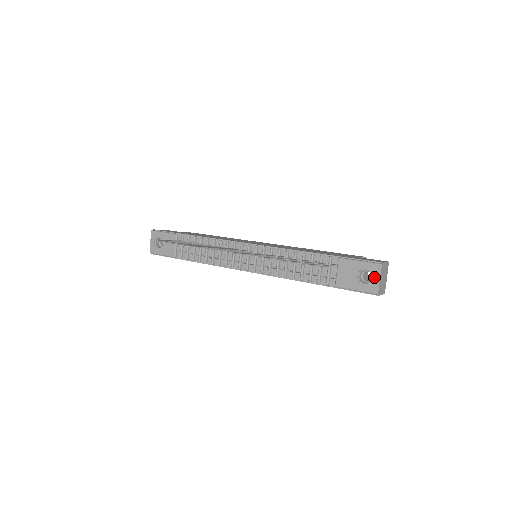
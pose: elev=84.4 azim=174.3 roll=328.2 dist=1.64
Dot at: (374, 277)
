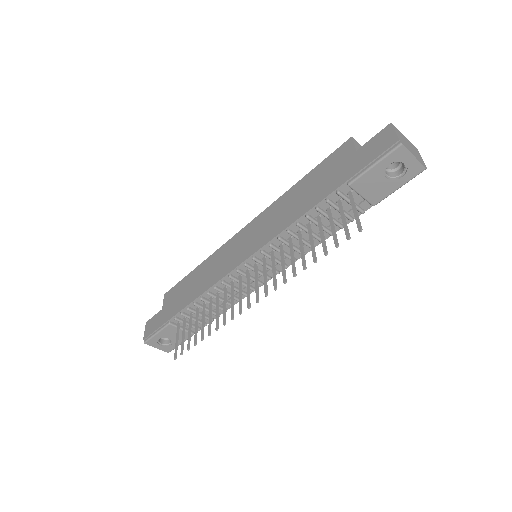
Dot at: (406, 161)
